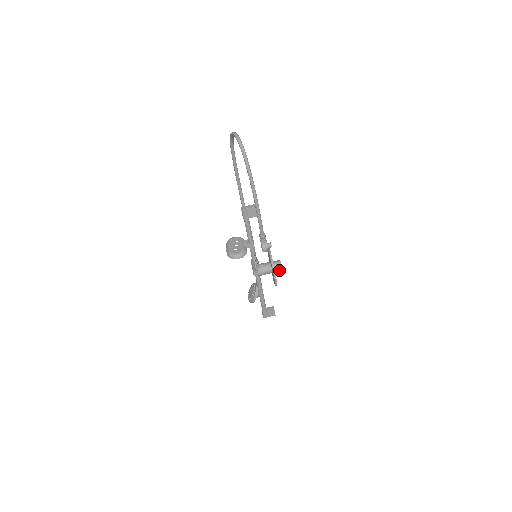
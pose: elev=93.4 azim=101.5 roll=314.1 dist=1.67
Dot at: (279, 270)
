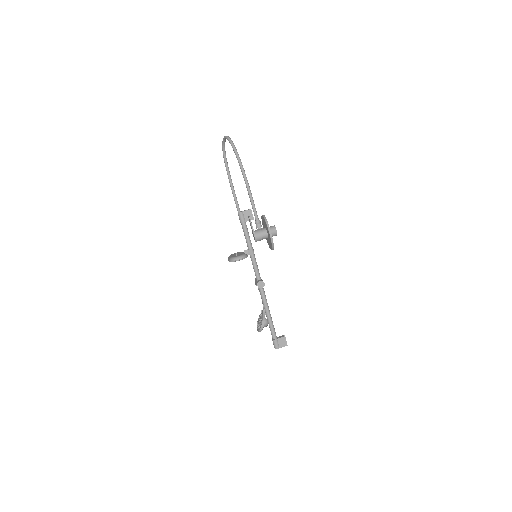
Dot at: (274, 232)
